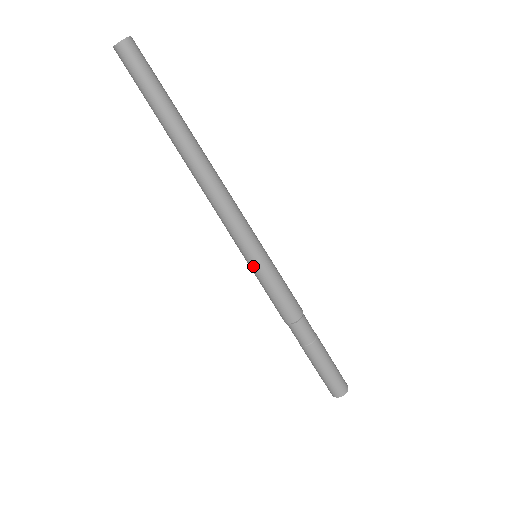
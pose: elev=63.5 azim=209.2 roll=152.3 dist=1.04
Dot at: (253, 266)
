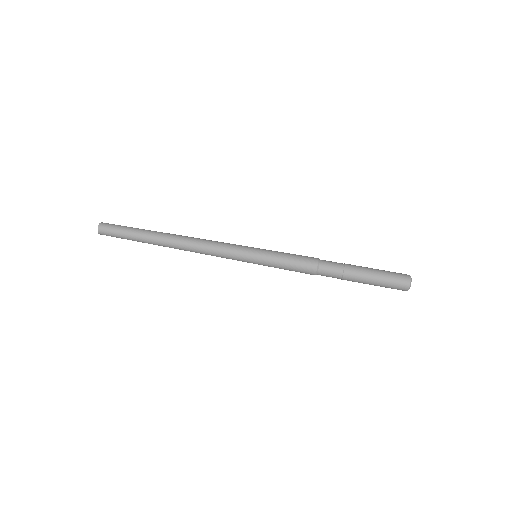
Dot at: (258, 260)
